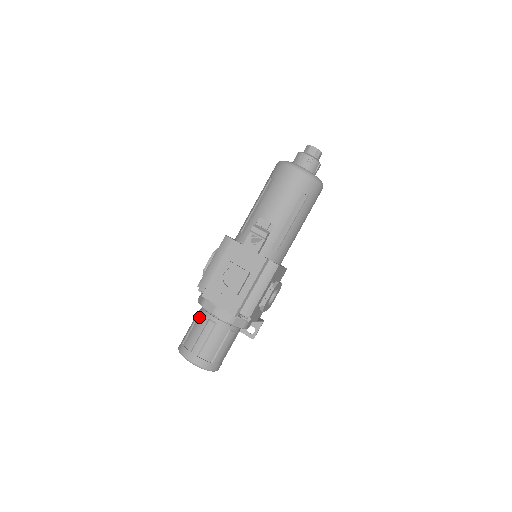
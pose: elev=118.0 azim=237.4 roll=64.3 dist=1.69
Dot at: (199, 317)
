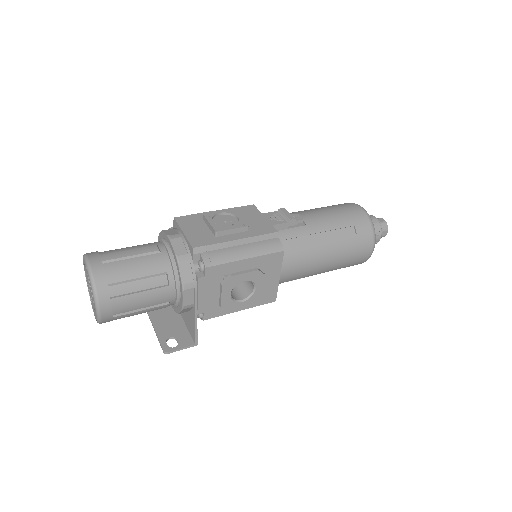
Dot at: occluded
